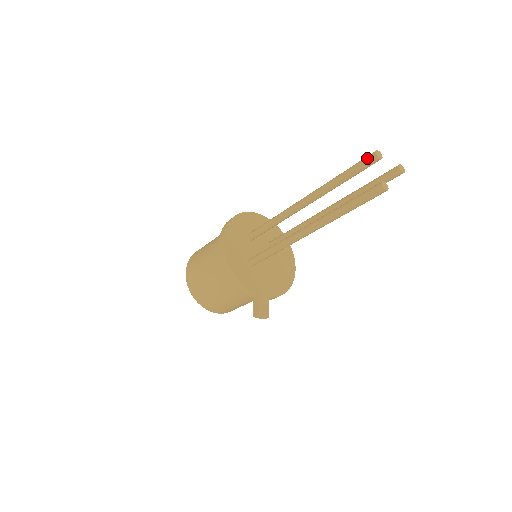
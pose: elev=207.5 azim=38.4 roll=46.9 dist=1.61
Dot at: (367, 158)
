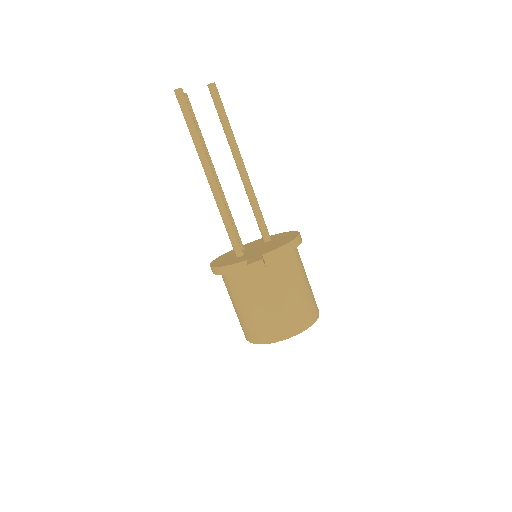
Dot at: occluded
